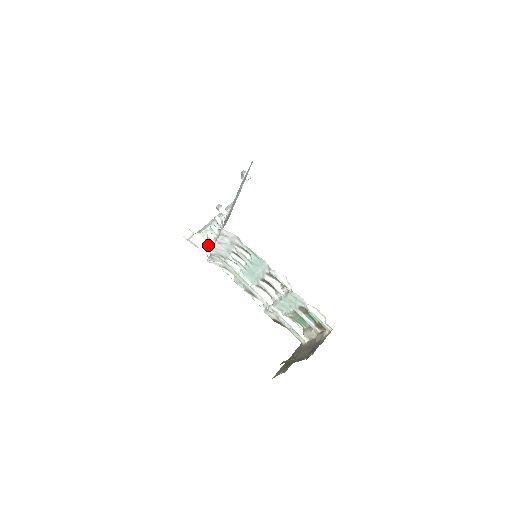
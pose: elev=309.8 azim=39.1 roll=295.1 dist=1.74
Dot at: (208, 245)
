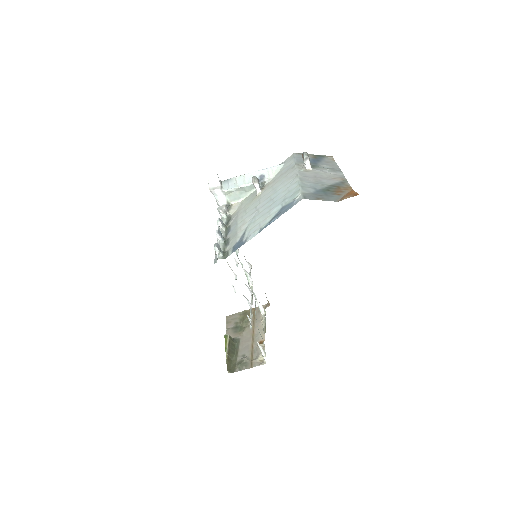
Dot at: (221, 215)
